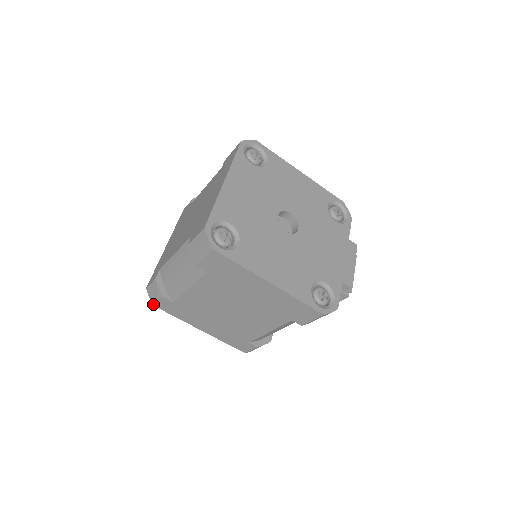
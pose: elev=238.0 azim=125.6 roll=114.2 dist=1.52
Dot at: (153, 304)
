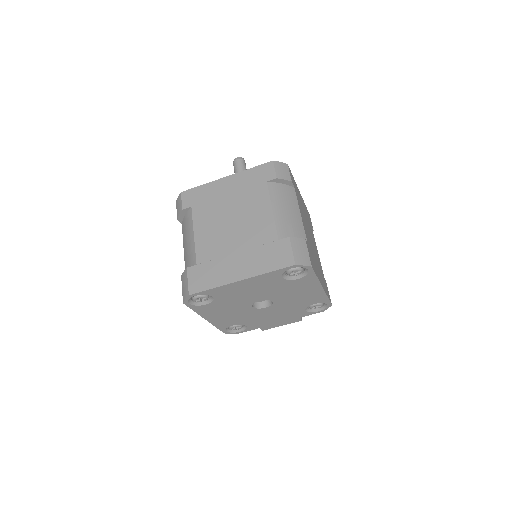
Dot at: (176, 203)
